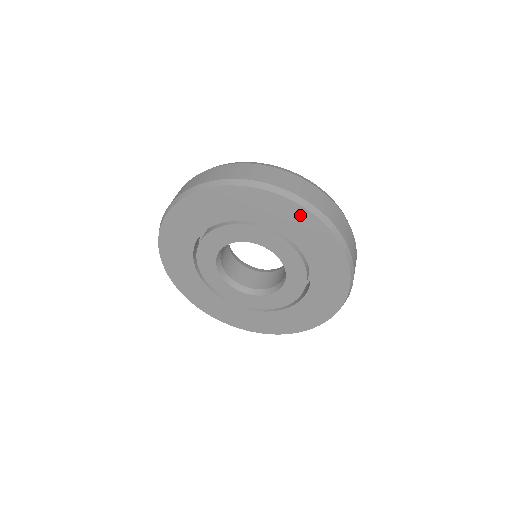
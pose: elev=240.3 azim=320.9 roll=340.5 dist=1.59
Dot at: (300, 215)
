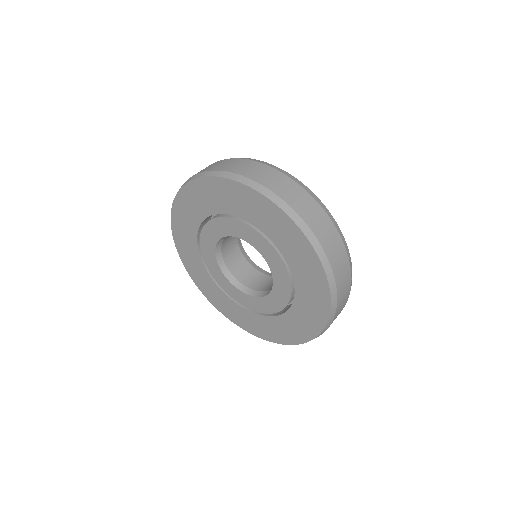
Dot at: (251, 196)
